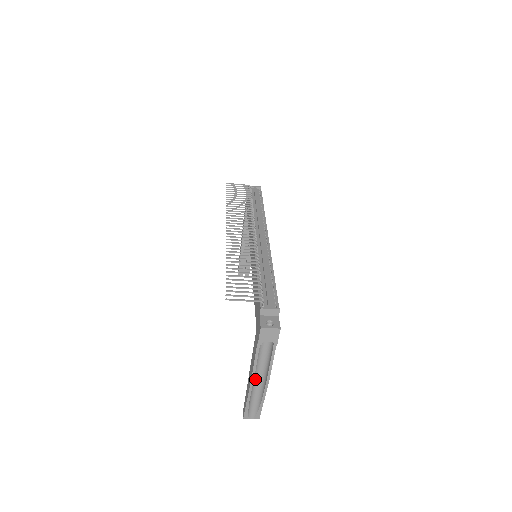
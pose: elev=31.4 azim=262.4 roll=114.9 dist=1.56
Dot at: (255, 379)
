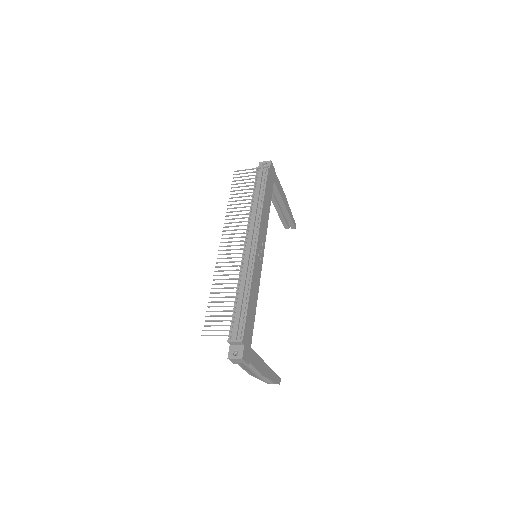
Dot at: occluded
